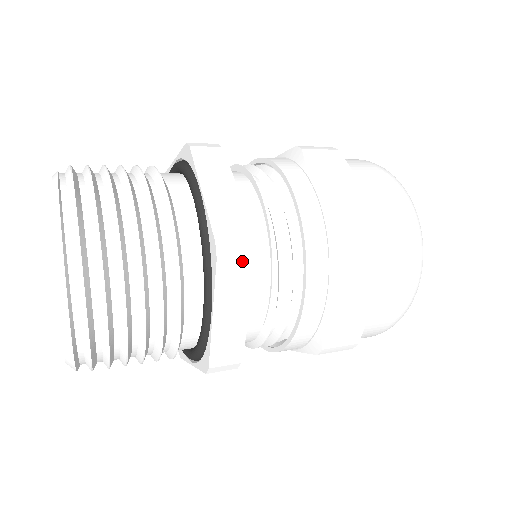
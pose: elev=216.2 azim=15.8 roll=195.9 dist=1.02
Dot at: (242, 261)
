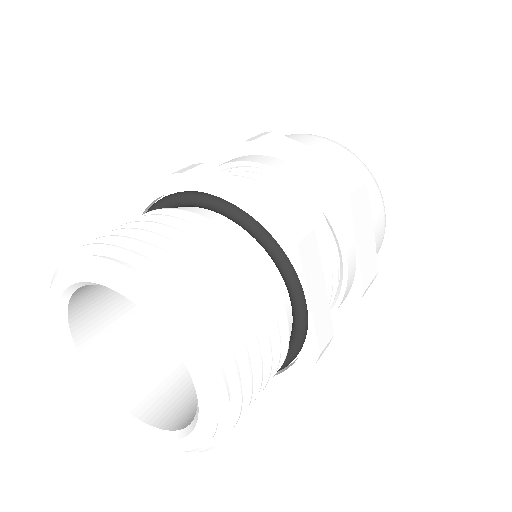
Dot at: (201, 168)
